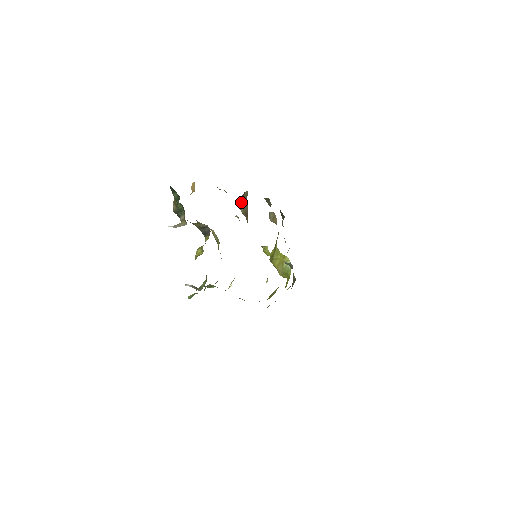
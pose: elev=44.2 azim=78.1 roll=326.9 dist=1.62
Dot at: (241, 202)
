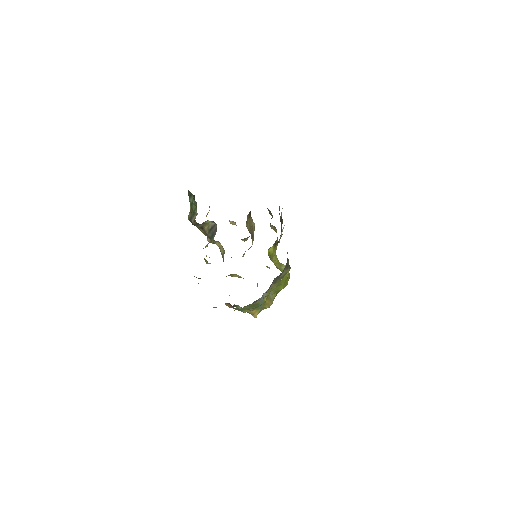
Dot at: (247, 221)
